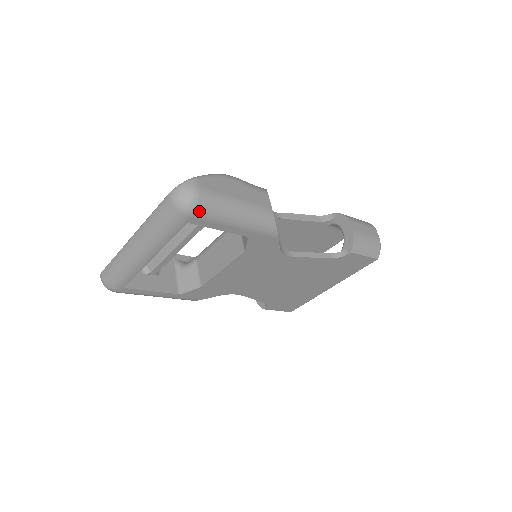
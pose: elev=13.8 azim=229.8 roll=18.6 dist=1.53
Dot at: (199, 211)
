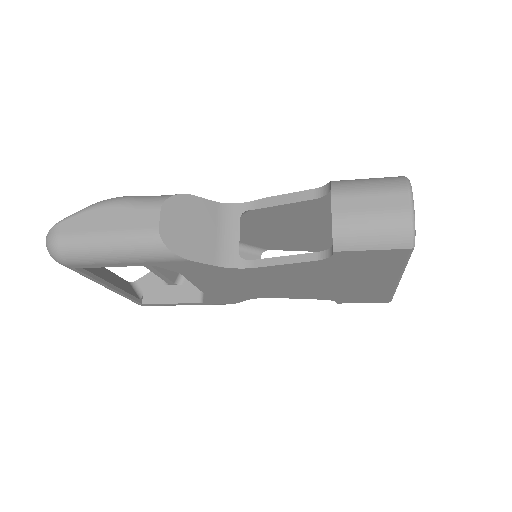
Dot at: (66, 259)
